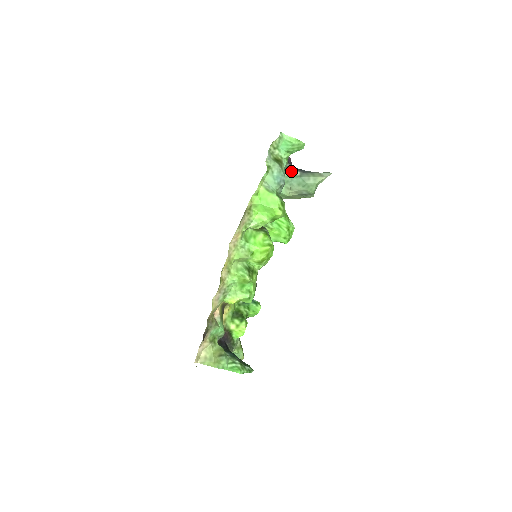
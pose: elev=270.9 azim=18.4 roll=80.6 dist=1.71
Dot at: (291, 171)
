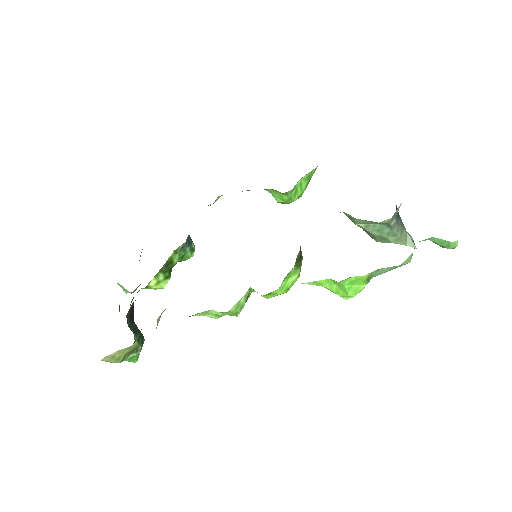
Dot at: (393, 219)
